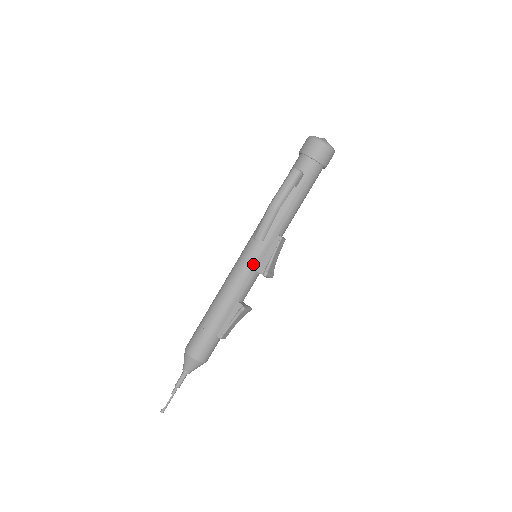
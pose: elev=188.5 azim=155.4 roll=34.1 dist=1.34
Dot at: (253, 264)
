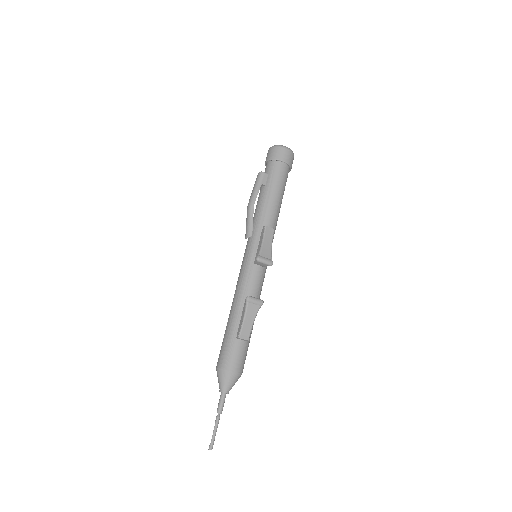
Dot at: (249, 259)
